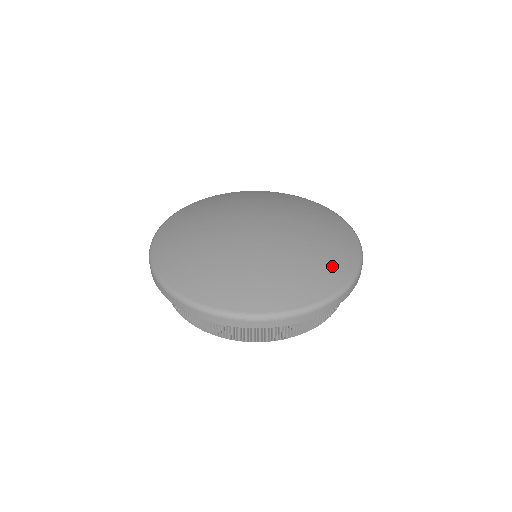
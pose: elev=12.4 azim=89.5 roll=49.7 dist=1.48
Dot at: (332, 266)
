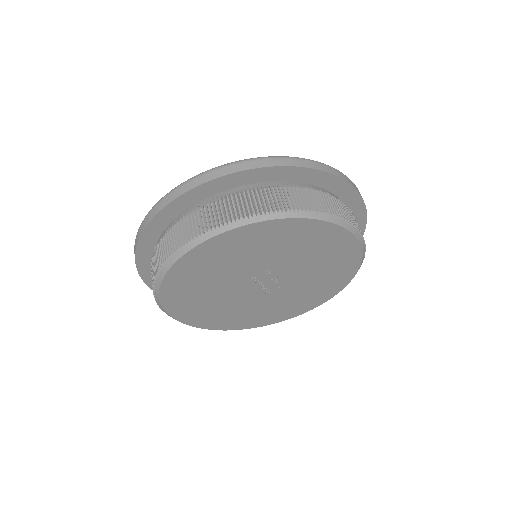
Dot at: occluded
